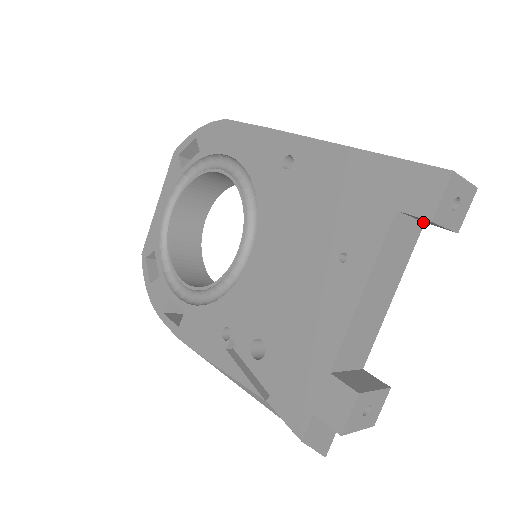
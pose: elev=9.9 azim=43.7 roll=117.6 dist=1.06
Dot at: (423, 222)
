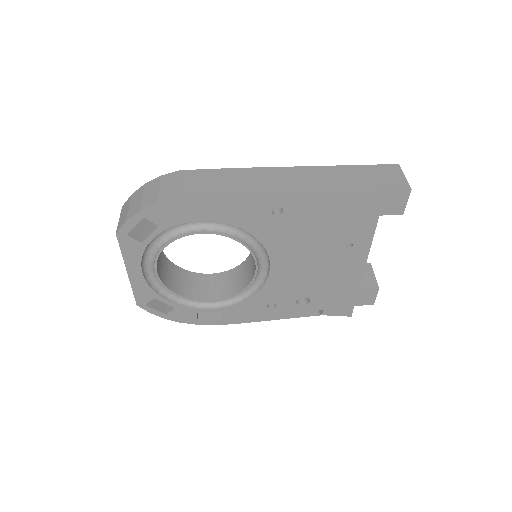
Dot at: occluded
